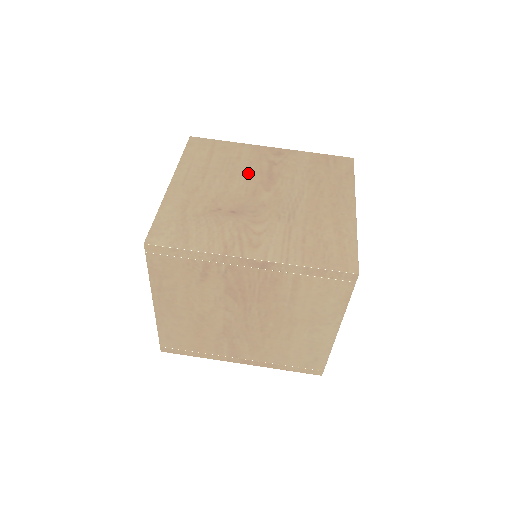
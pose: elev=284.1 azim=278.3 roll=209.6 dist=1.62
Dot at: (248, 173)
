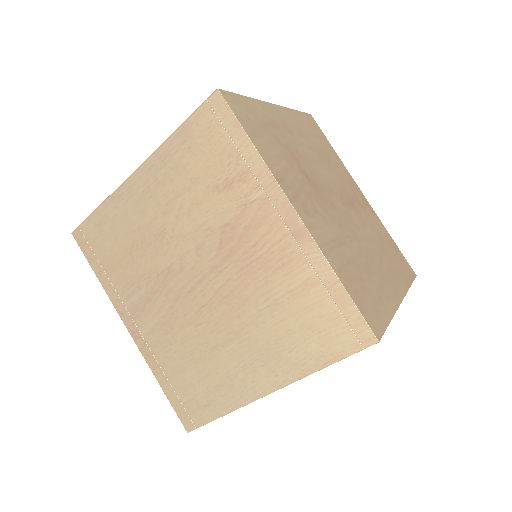
Dot at: (336, 179)
